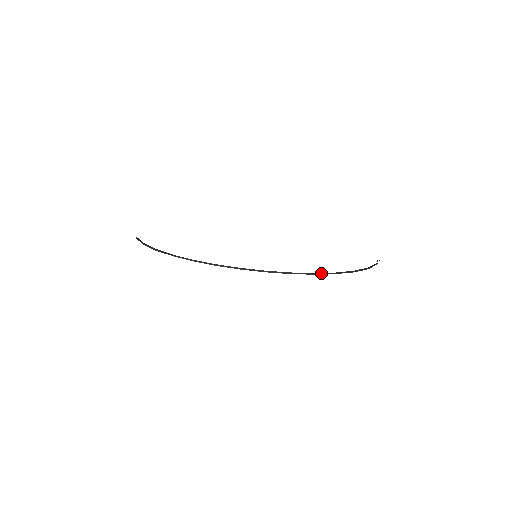
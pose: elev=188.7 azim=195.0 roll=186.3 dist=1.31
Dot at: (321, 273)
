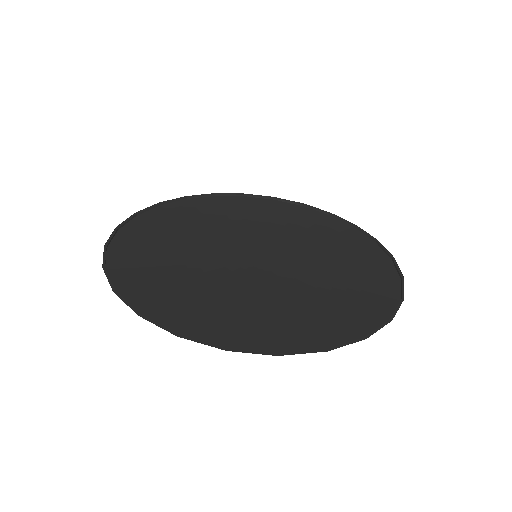
Dot at: (382, 247)
